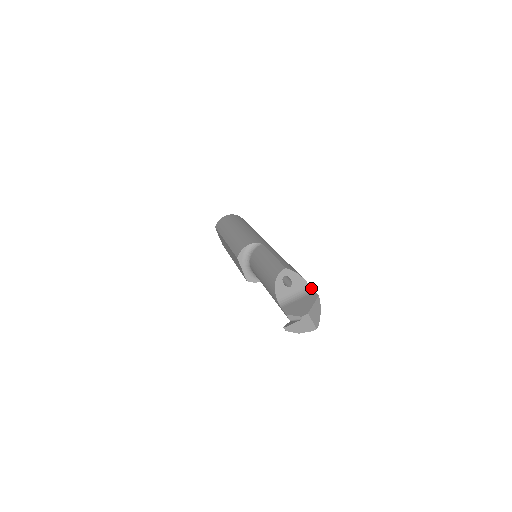
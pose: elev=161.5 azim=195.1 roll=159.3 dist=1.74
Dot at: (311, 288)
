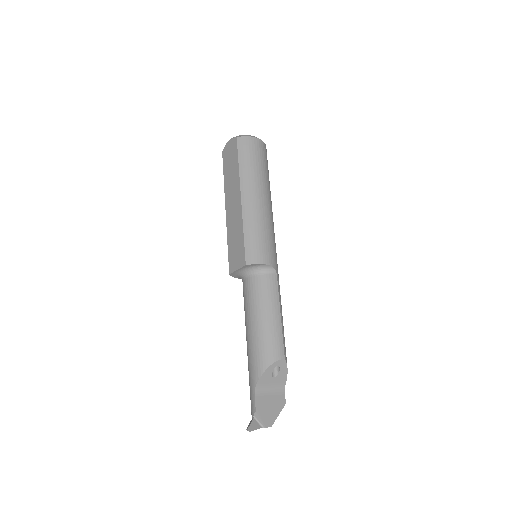
Dot at: occluded
